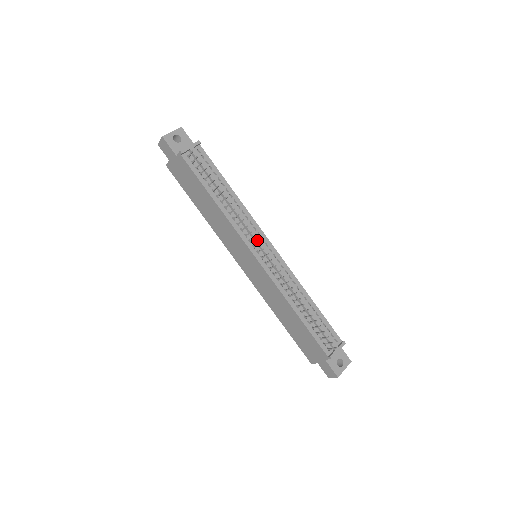
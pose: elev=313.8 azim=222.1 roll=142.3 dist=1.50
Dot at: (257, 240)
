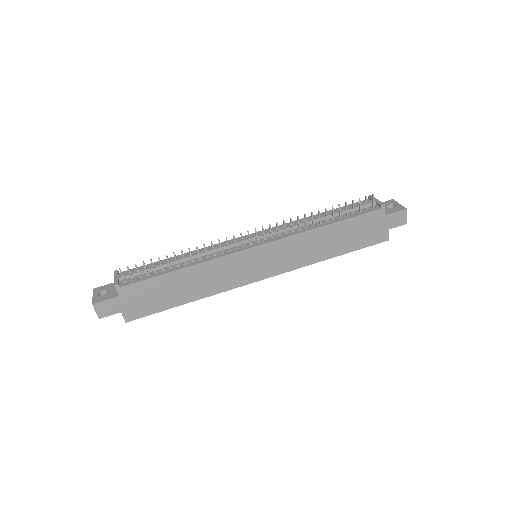
Dot at: (238, 242)
